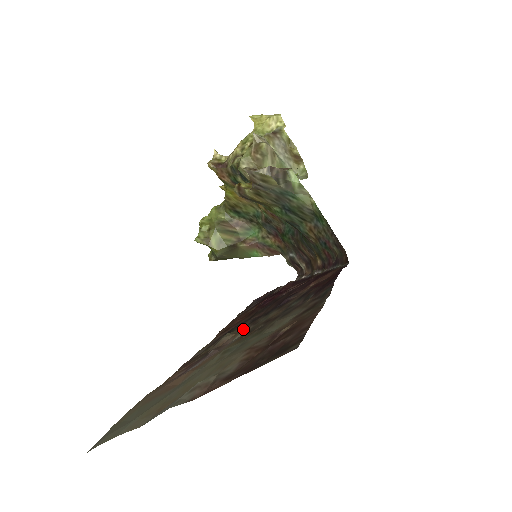
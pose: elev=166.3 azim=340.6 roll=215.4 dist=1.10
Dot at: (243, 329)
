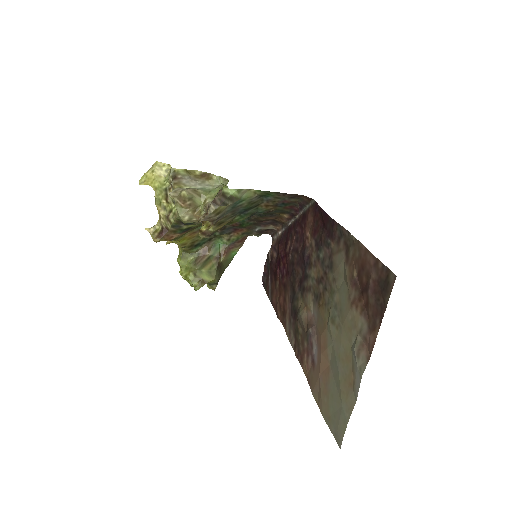
Dot at: (306, 300)
